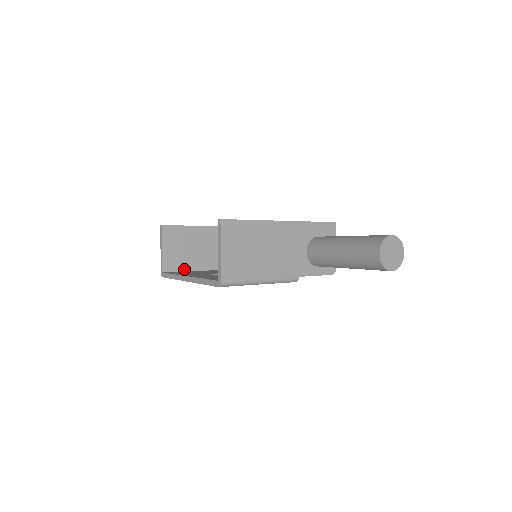
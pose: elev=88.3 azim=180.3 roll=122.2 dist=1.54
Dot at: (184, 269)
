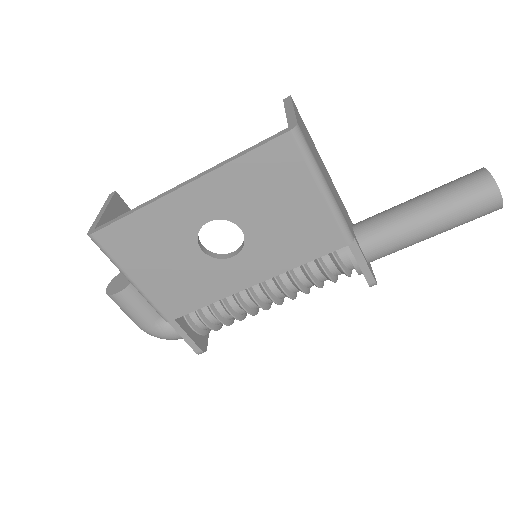
Dot at: occluded
